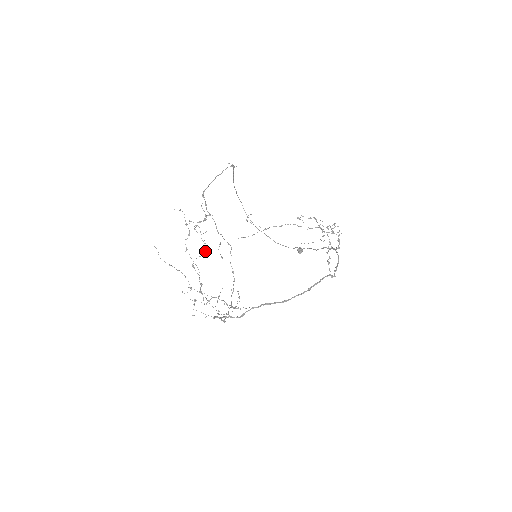
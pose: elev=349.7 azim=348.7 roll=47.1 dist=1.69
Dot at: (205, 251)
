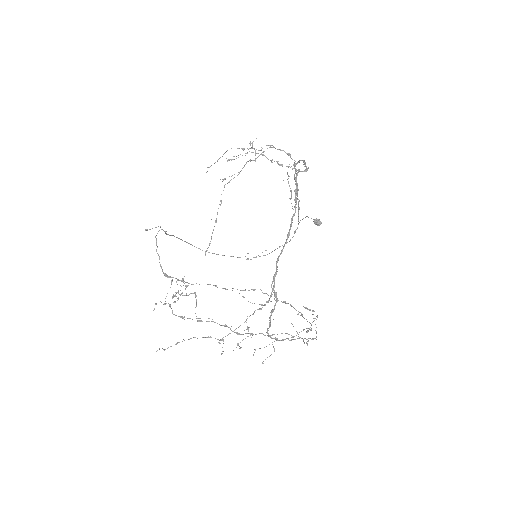
Dot at: occluded
